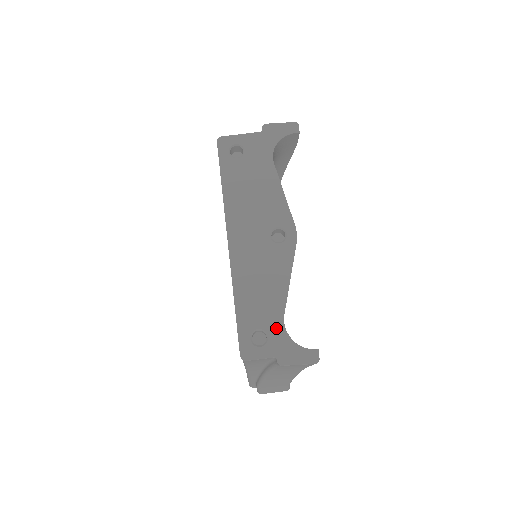
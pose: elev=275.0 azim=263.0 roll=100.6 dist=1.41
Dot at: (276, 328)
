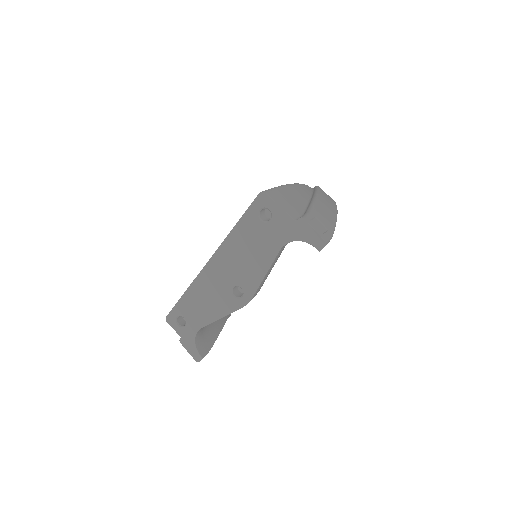
Dot at: (192, 328)
